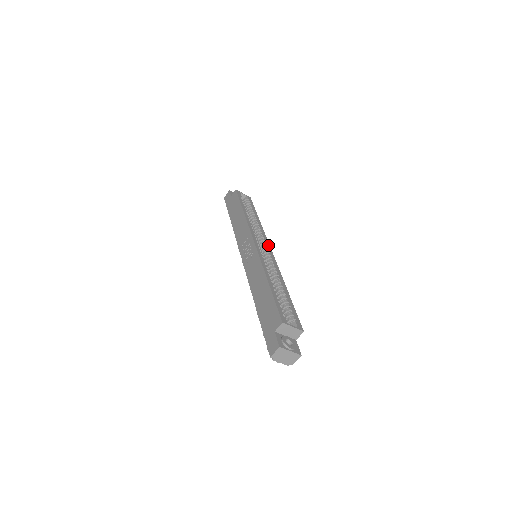
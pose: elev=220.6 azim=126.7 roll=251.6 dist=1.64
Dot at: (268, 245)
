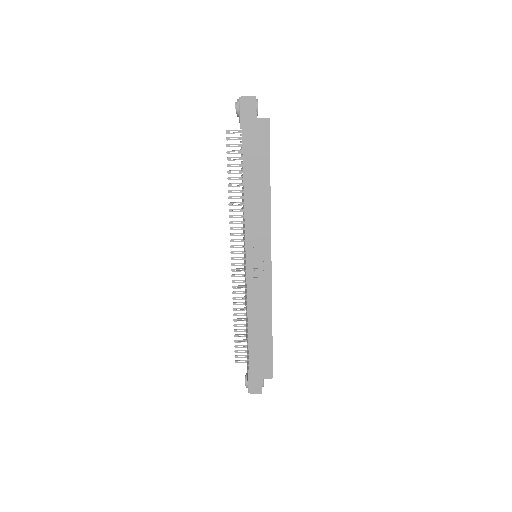
Dot at: occluded
